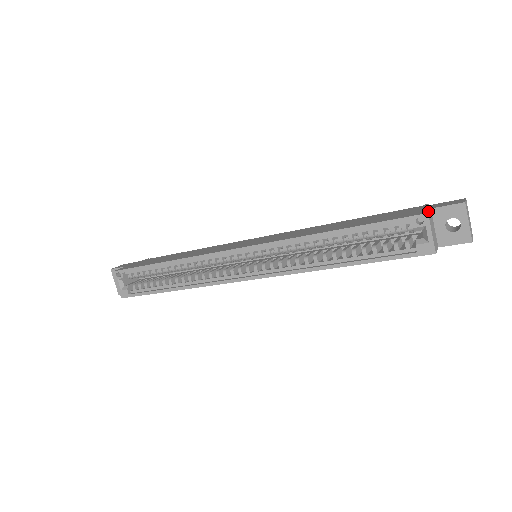
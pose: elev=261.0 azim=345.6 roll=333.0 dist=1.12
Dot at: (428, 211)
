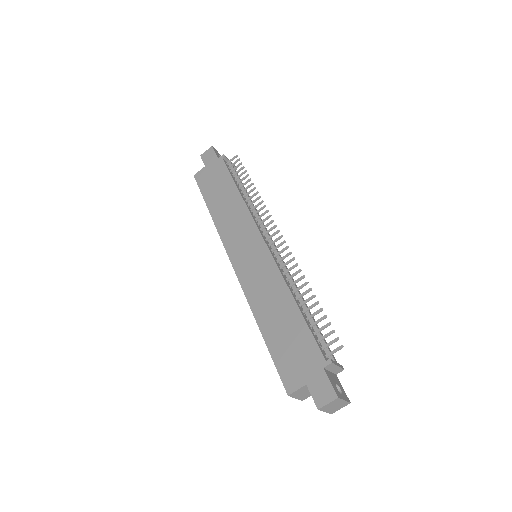
Dot at: (293, 391)
